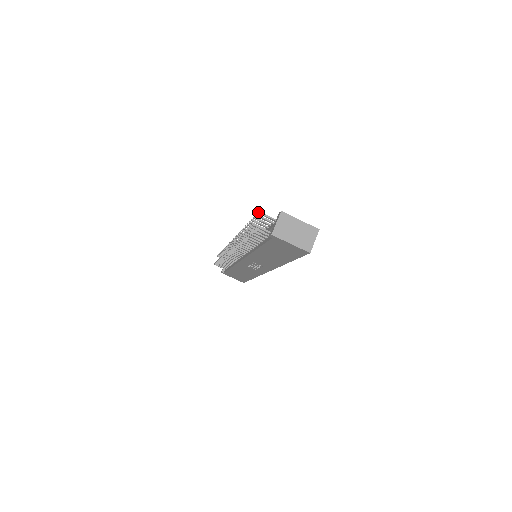
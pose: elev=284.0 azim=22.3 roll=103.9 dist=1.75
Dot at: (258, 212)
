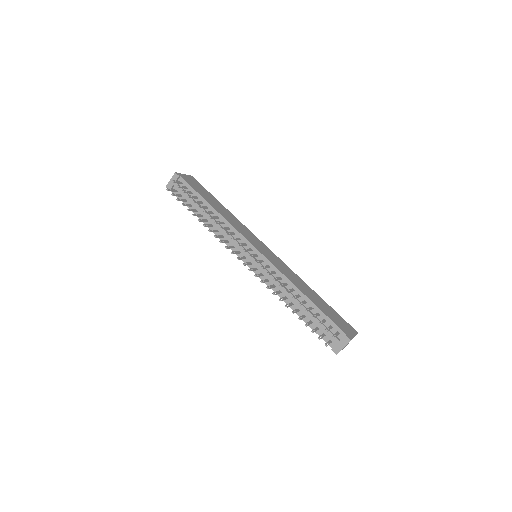
Dot at: occluded
